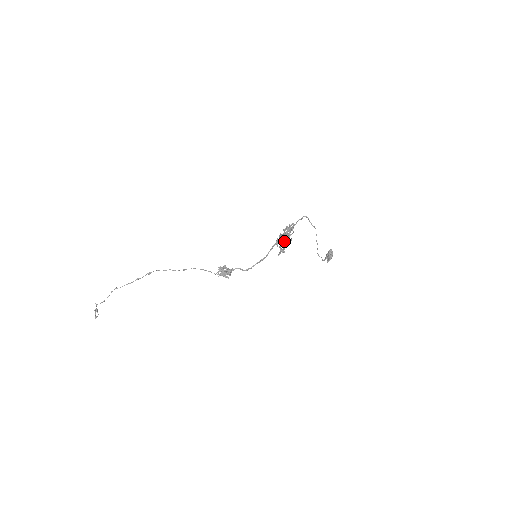
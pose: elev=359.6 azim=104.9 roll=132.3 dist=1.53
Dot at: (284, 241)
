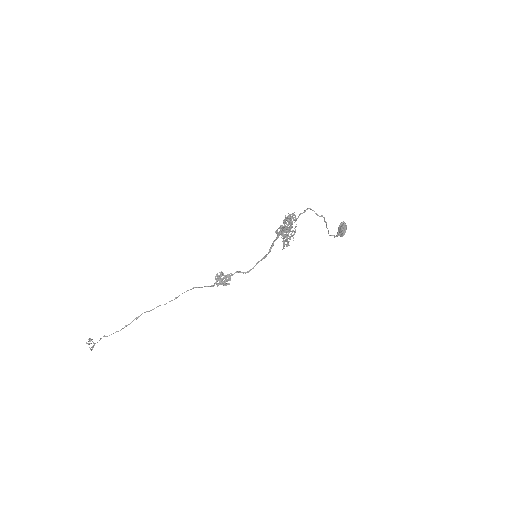
Dot at: (287, 235)
